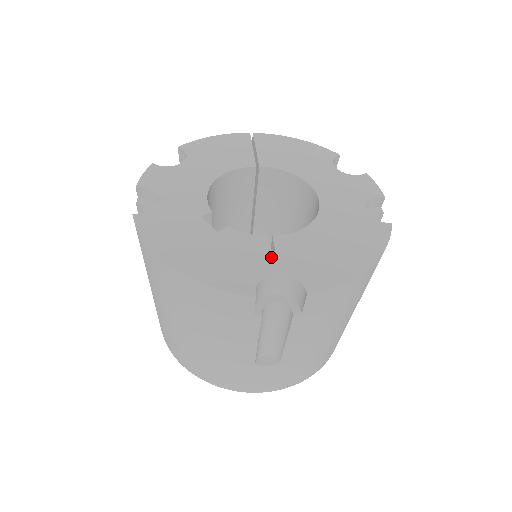
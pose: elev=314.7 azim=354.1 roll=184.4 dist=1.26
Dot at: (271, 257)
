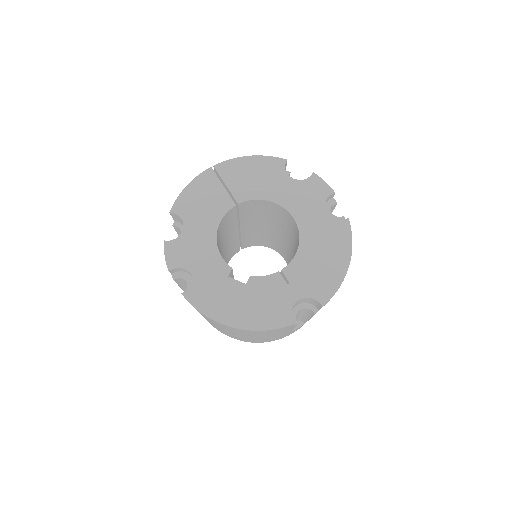
Dot at: (289, 289)
